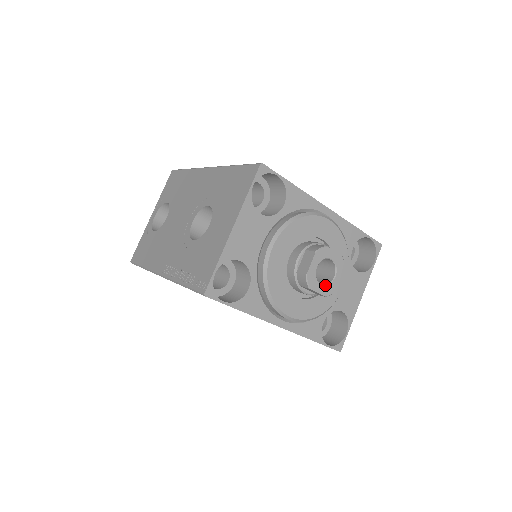
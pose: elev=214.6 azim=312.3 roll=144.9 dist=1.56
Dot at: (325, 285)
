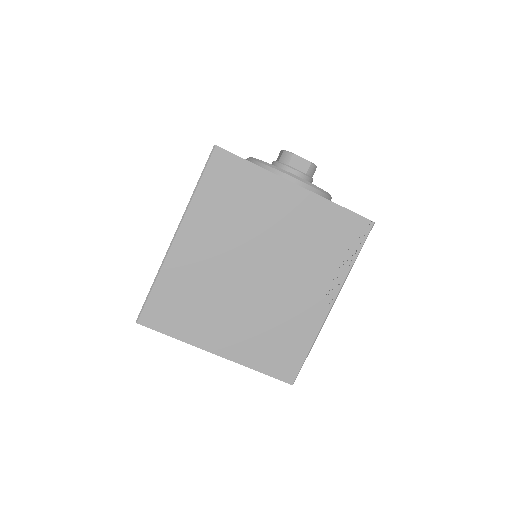
Dot at: occluded
